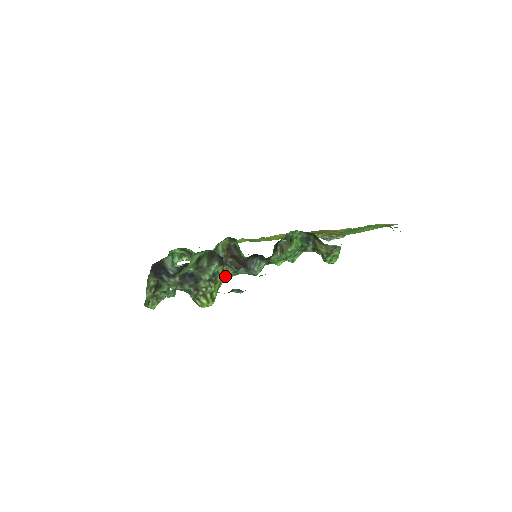
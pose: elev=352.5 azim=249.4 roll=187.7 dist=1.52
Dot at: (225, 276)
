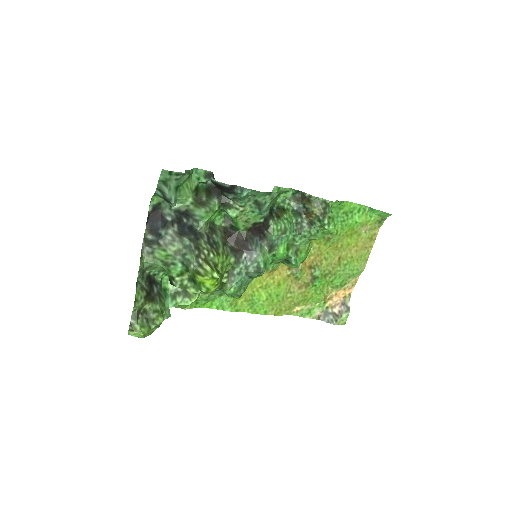
Dot at: (227, 262)
